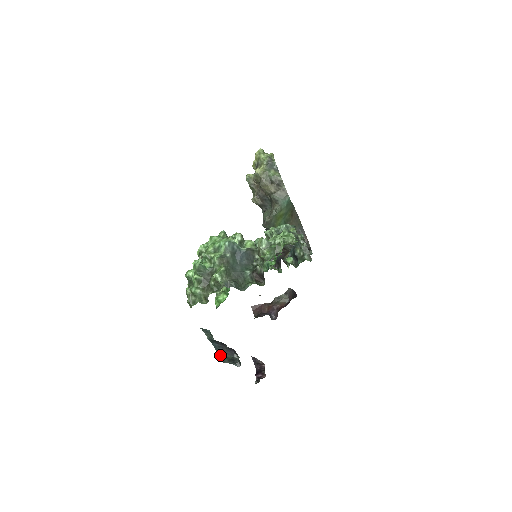
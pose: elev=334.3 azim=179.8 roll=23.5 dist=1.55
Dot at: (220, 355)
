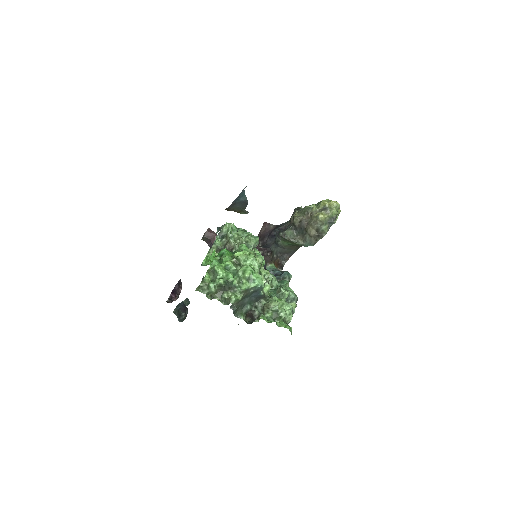
Dot at: (177, 308)
